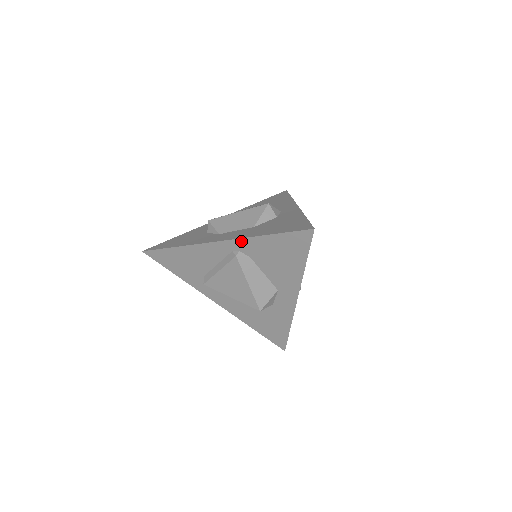
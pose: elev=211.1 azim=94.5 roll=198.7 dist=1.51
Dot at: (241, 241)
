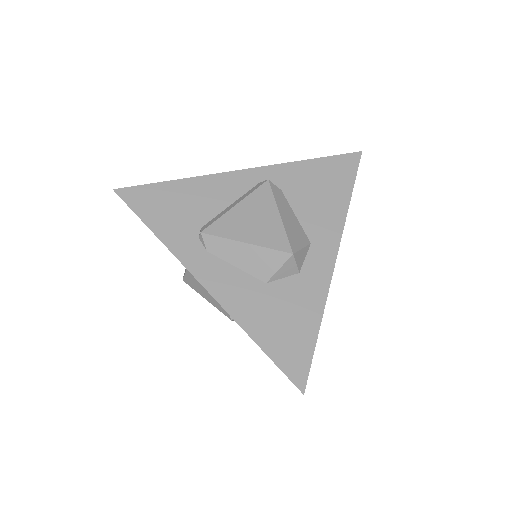
Dot at: (275, 168)
